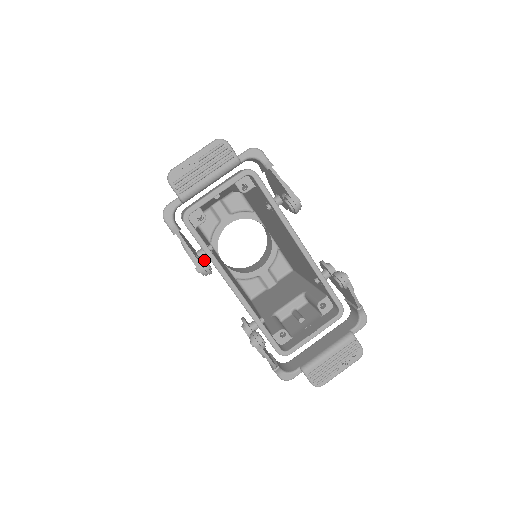
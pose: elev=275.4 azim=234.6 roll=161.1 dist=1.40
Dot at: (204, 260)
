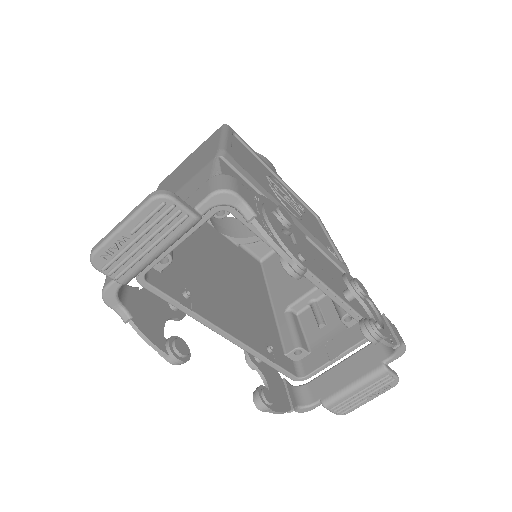
Dot at: (175, 350)
